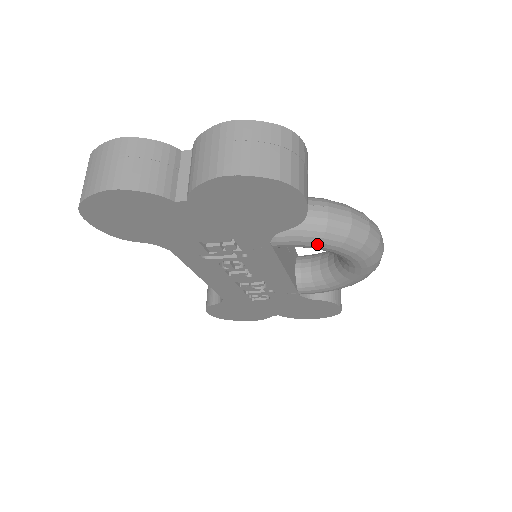
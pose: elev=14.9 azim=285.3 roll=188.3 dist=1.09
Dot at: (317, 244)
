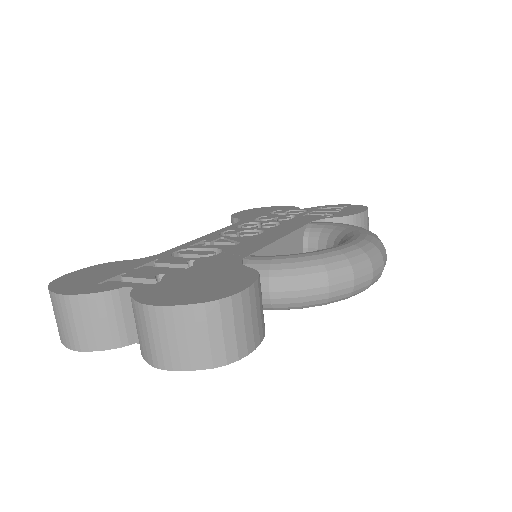
Dot at: occluded
